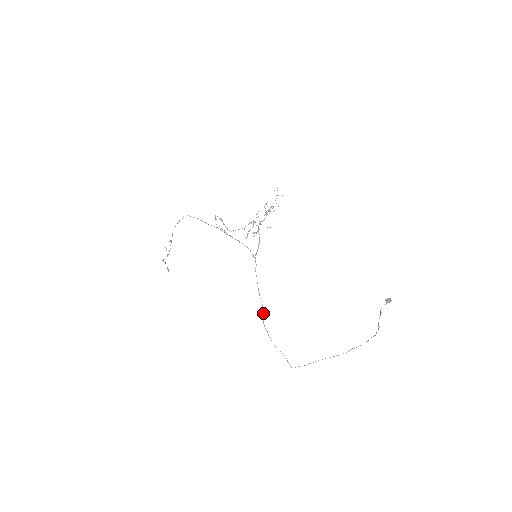
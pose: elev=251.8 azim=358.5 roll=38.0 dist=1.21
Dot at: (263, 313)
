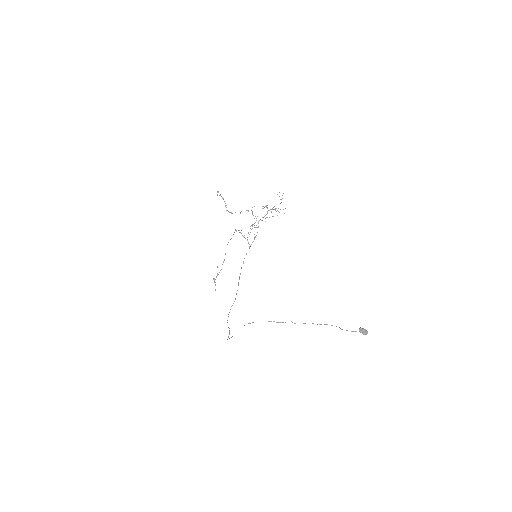
Dot at: (235, 298)
